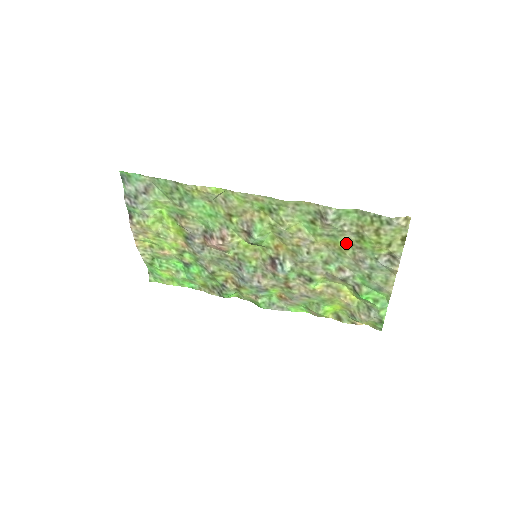
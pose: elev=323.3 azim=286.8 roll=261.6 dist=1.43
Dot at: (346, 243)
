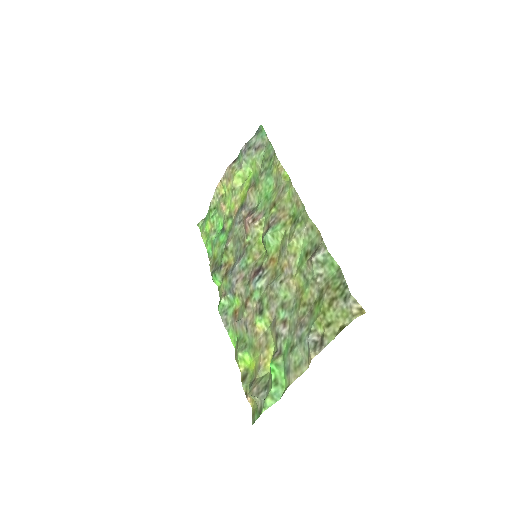
Dot at: (308, 298)
